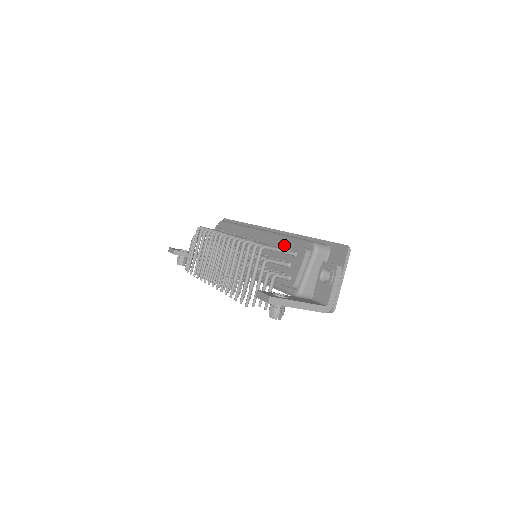
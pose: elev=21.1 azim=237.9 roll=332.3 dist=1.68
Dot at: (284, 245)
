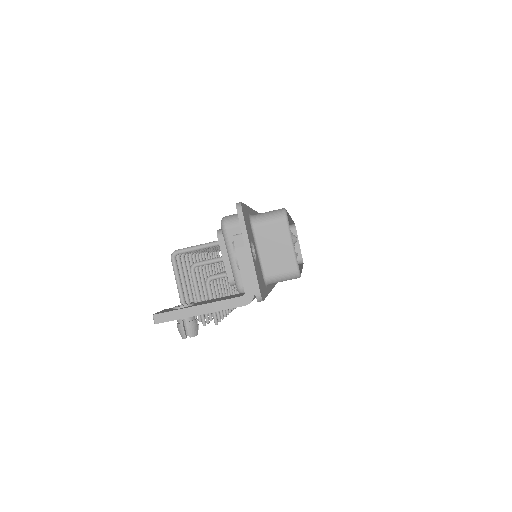
Dot at: occluded
